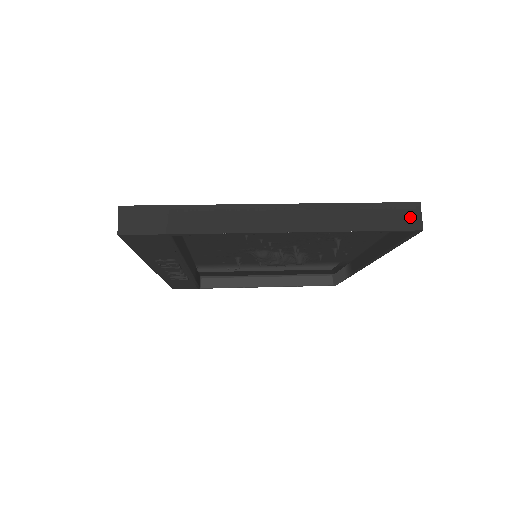
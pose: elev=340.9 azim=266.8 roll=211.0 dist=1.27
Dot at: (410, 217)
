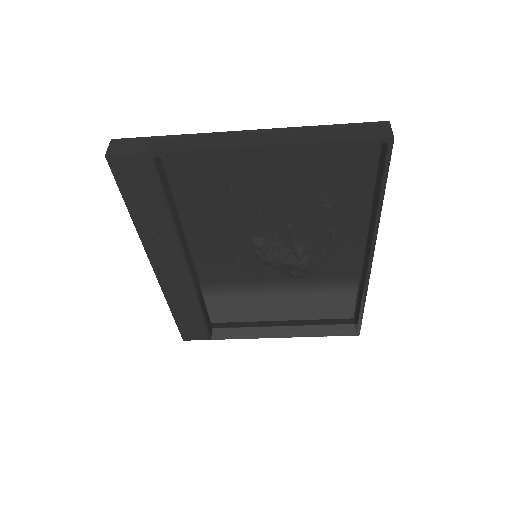
Dot at: (380, 130)
